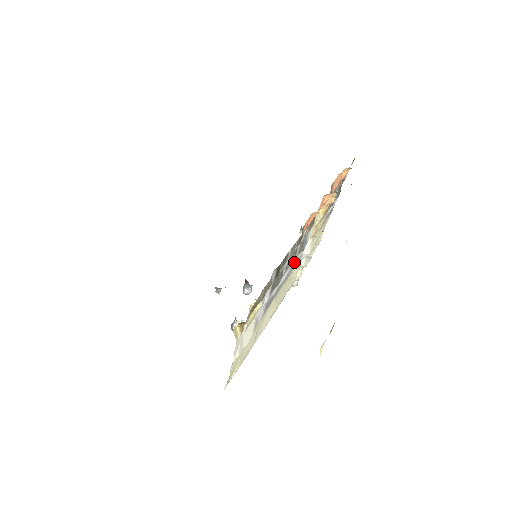
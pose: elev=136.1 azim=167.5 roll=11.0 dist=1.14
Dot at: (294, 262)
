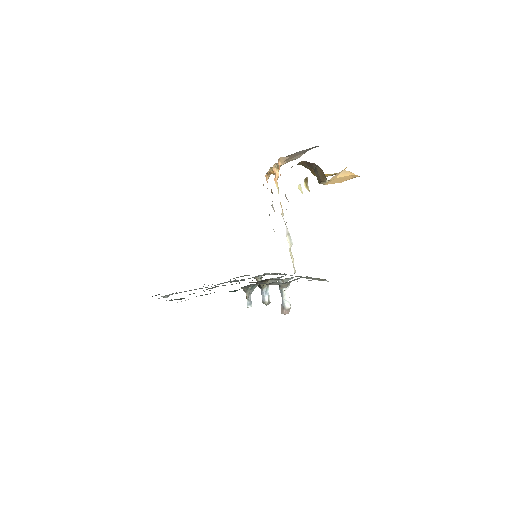
Dot at: occluded
